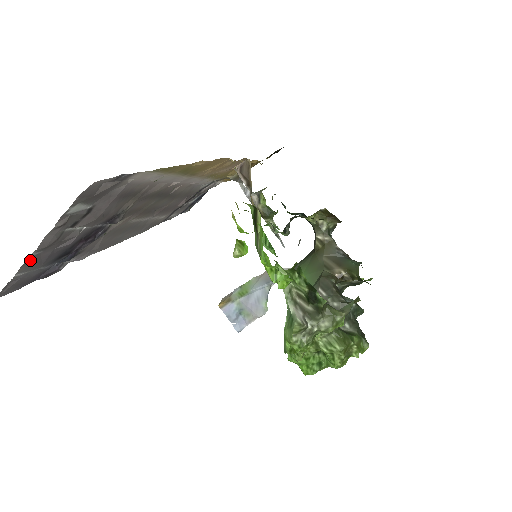
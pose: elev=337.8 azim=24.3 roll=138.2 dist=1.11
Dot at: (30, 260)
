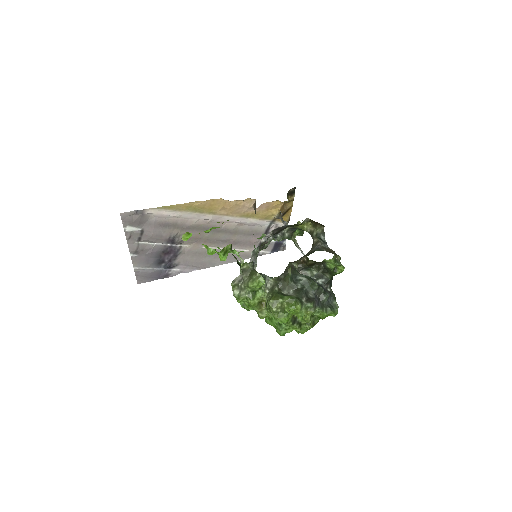
Dot at: (135, 259)
